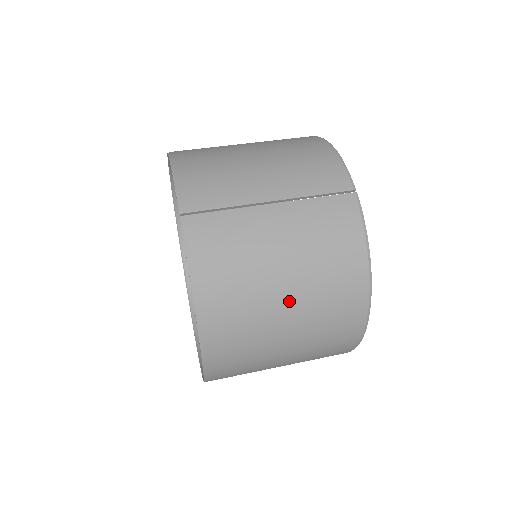
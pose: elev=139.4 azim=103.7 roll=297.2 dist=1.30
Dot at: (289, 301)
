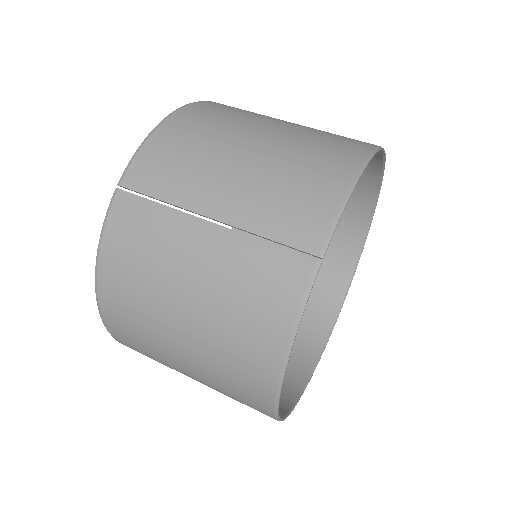
Dot at: (184, 336)
